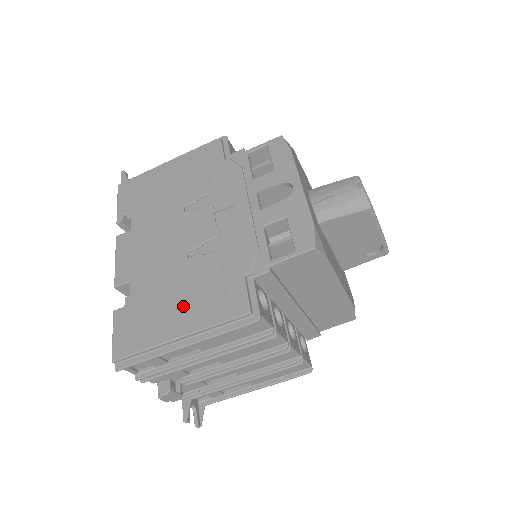
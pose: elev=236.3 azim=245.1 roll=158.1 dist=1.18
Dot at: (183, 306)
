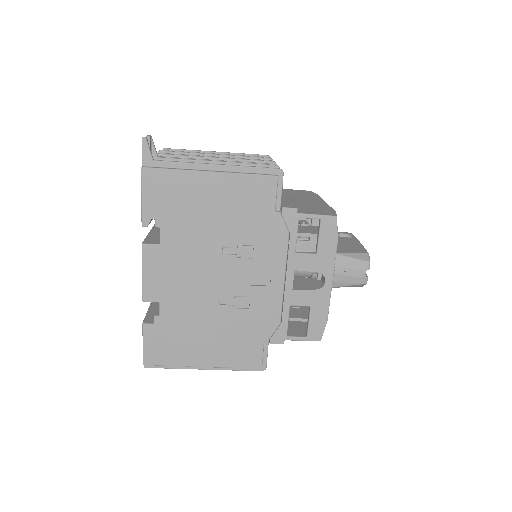
Dot at: (210, 345)
